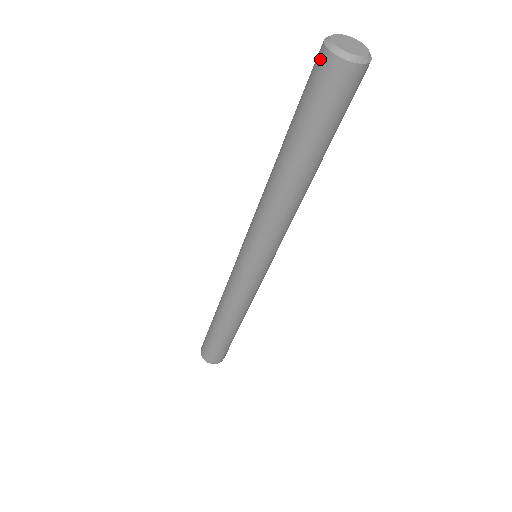
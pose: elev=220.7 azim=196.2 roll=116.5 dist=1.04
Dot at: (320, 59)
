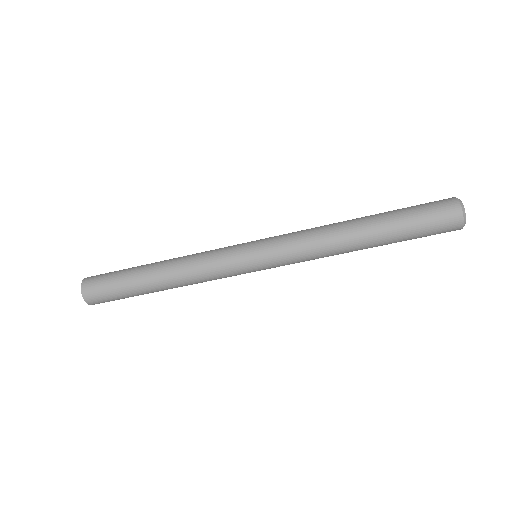
Dot at: (450, 204)
